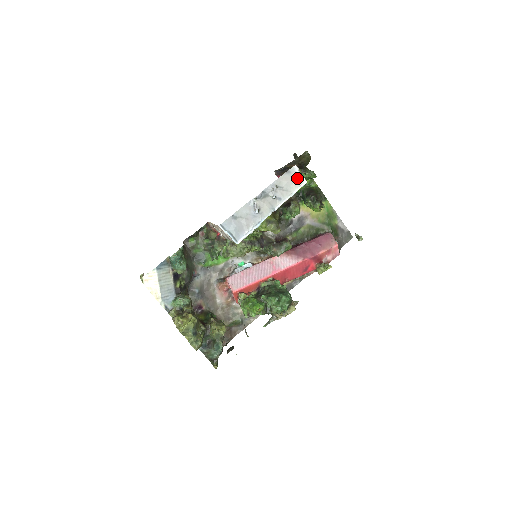
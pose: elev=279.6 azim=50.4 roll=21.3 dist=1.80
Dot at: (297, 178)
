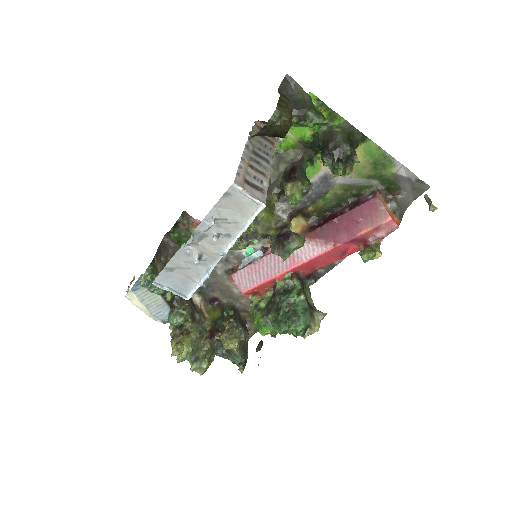
Dot at: (246, 201)
